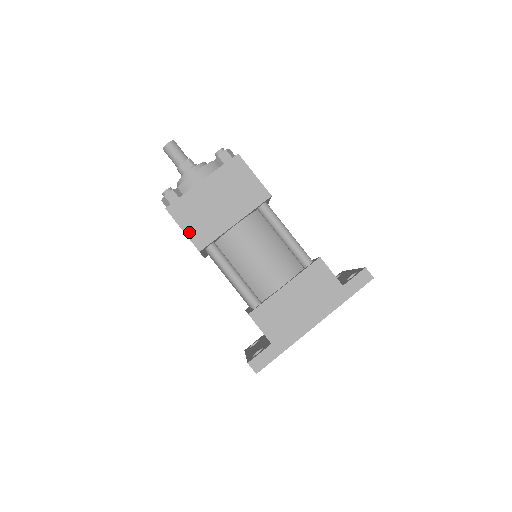
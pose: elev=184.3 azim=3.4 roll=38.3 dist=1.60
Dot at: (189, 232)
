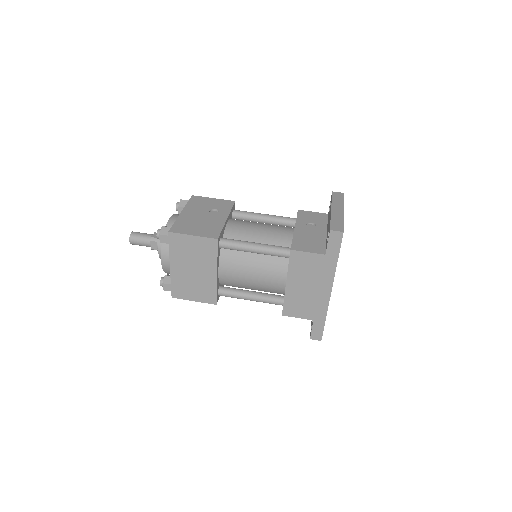
Dot at: (198, 299)
